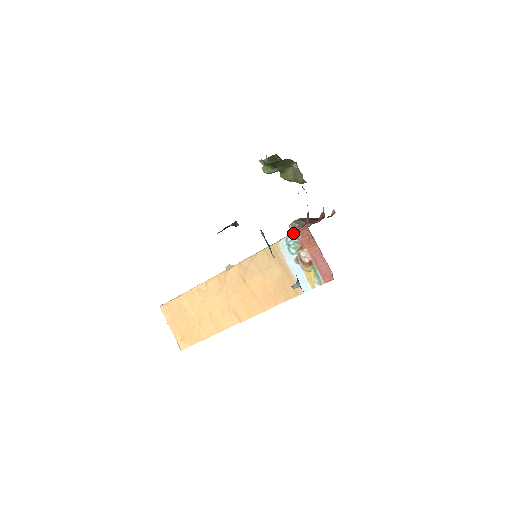
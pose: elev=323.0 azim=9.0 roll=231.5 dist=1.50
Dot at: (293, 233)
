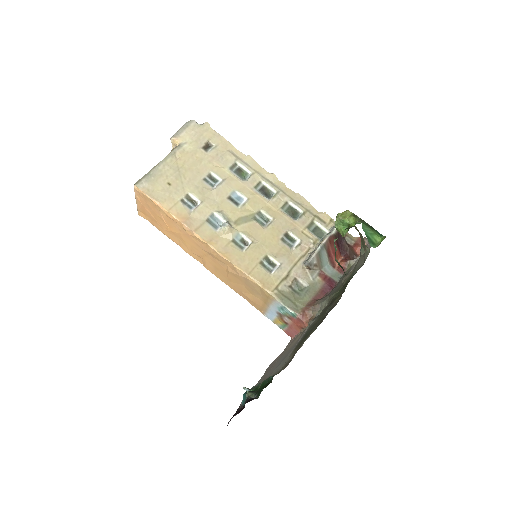
Dot at: (293, 313)
